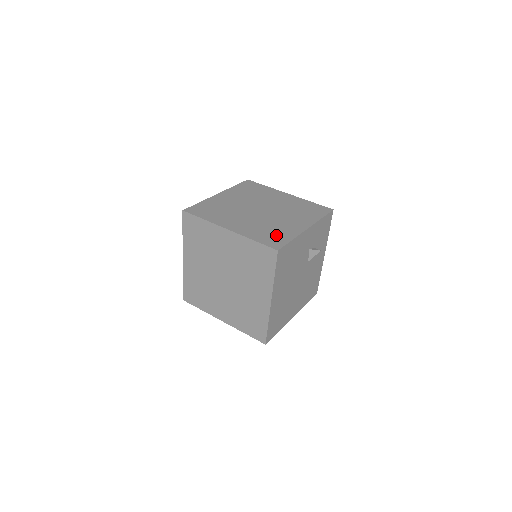
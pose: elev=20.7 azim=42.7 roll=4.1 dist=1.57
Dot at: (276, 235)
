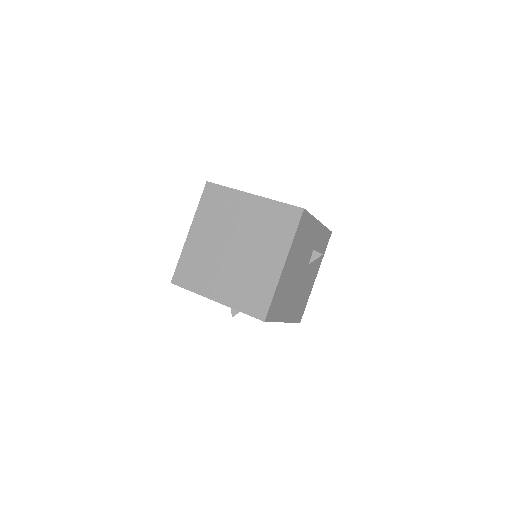
Dot at: occluded
